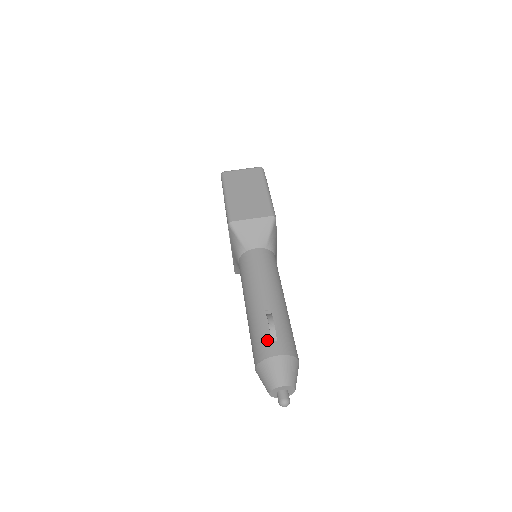
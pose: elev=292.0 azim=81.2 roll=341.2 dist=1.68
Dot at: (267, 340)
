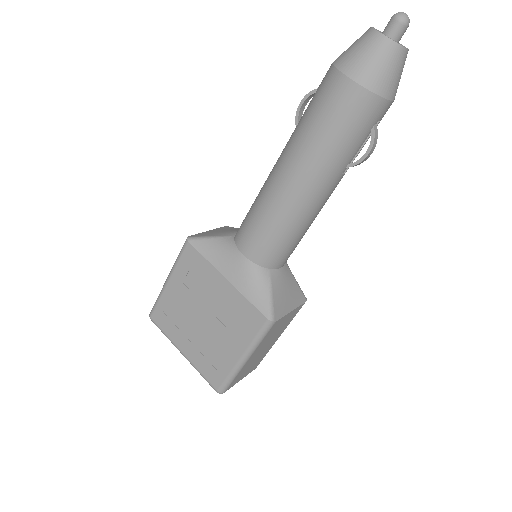
Dot at: occluded
